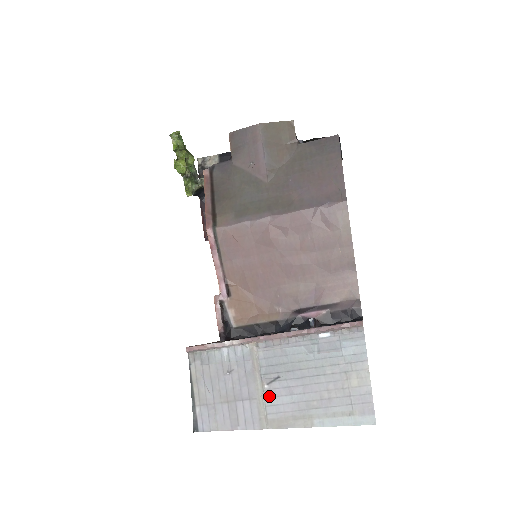
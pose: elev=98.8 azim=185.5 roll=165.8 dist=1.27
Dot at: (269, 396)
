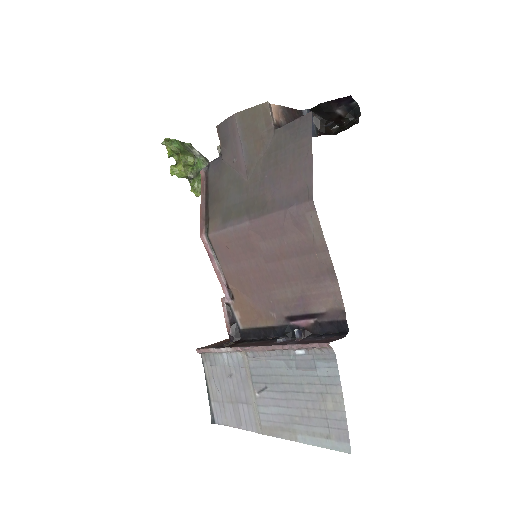
Dot at: (260, 404)
